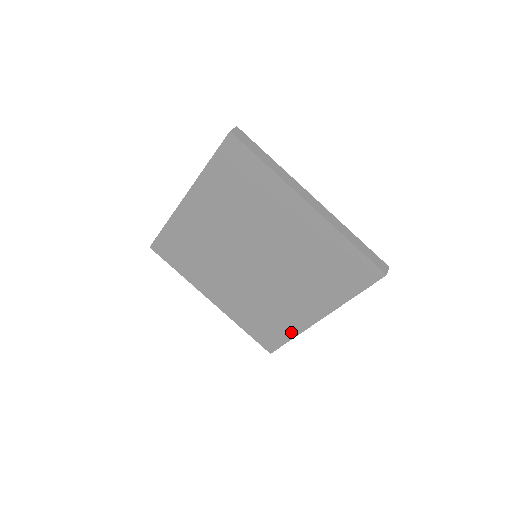
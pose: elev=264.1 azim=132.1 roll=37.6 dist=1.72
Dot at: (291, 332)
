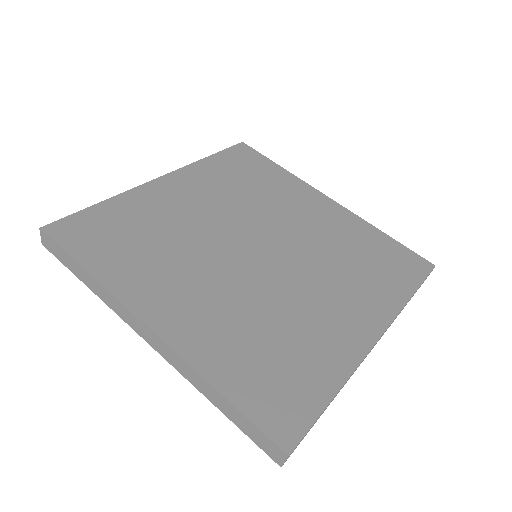
Dot at: (332, 375)
